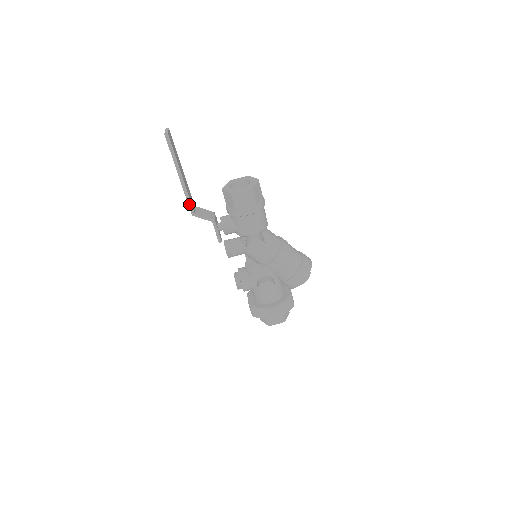
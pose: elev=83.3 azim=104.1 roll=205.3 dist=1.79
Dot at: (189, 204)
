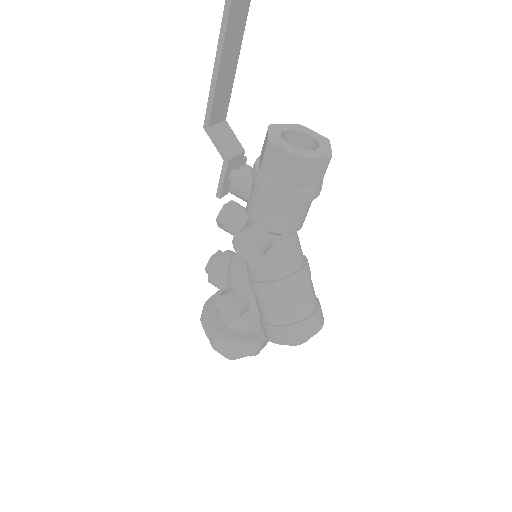
Dot at: (208, 107)
